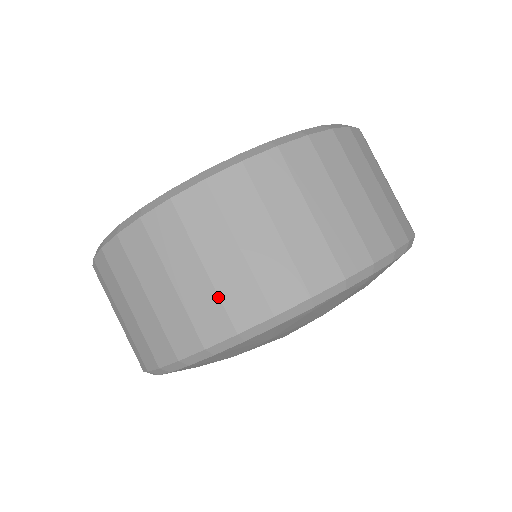
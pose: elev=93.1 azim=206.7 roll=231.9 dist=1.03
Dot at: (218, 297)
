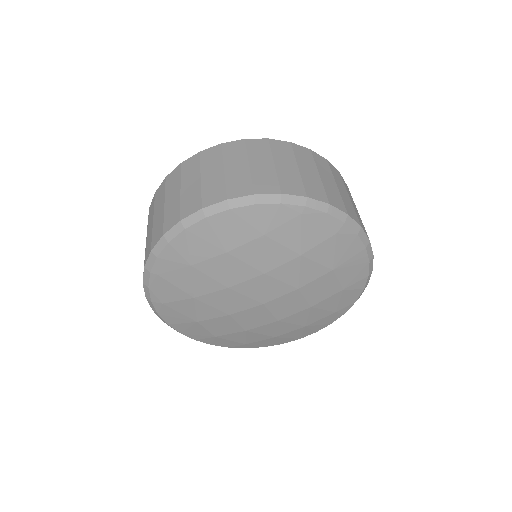
Dot at: (251, 177)
